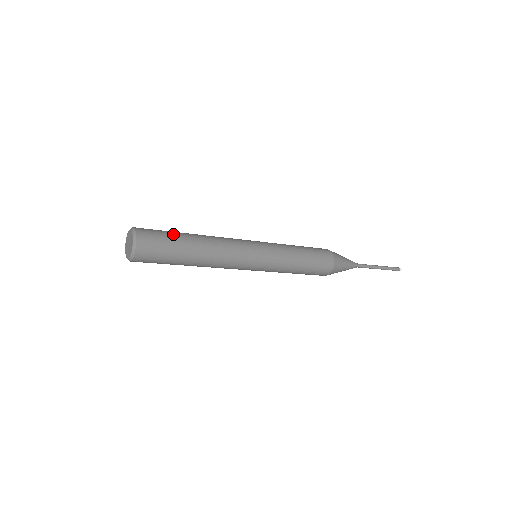
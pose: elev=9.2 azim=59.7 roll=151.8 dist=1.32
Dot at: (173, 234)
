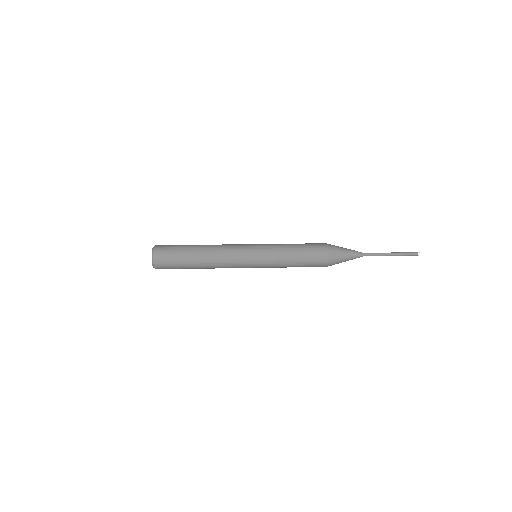
Dot at: (181, 254)
